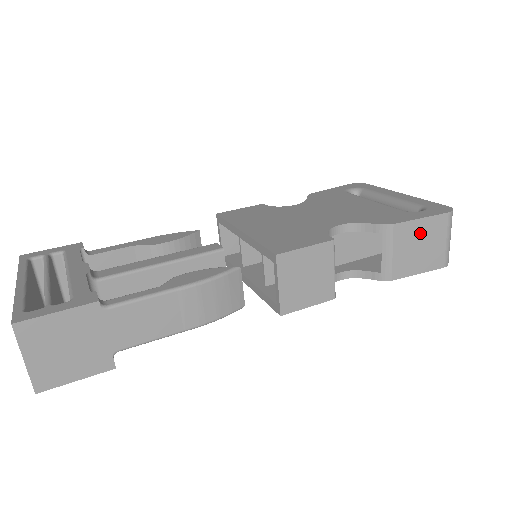
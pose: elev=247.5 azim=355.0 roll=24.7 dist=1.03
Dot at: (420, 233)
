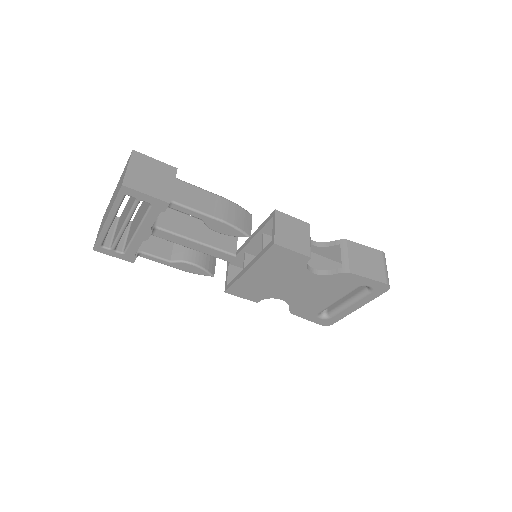
Dot at: (365, 253)
